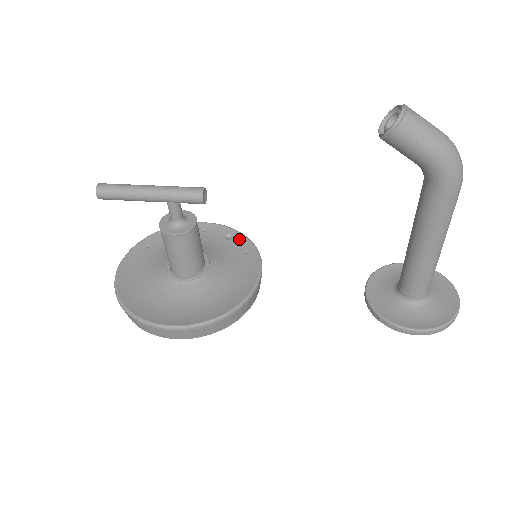
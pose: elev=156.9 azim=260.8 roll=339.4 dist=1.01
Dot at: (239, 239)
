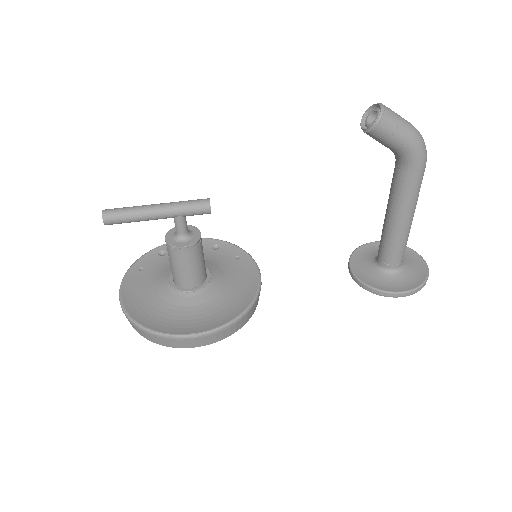
Dot at: (227, 247)
